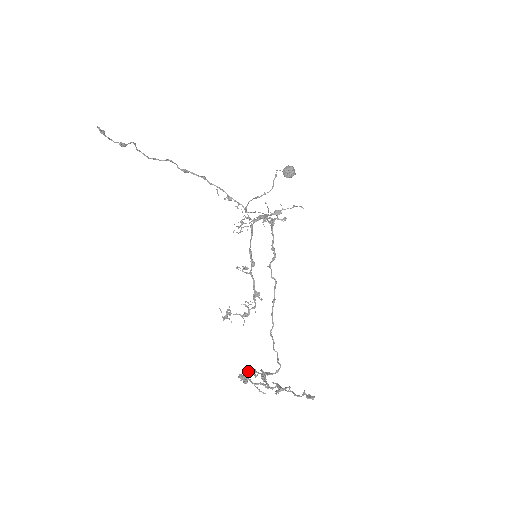
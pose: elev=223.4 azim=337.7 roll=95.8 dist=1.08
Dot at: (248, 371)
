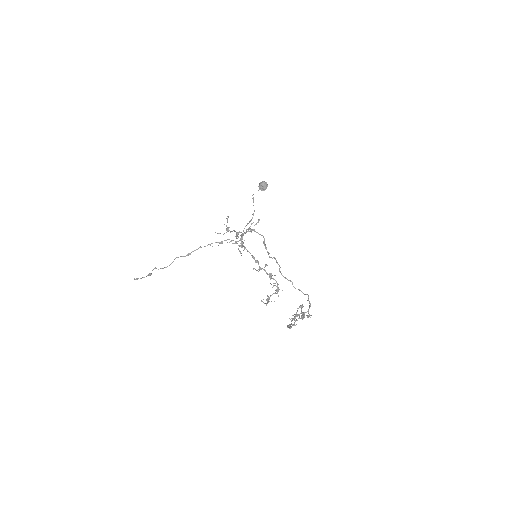
Dot at: (291, 320)
